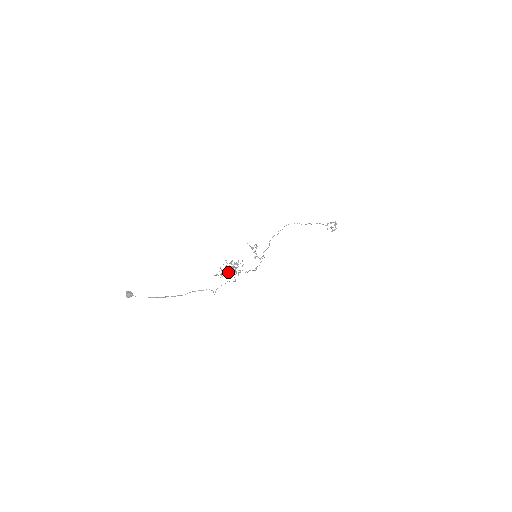
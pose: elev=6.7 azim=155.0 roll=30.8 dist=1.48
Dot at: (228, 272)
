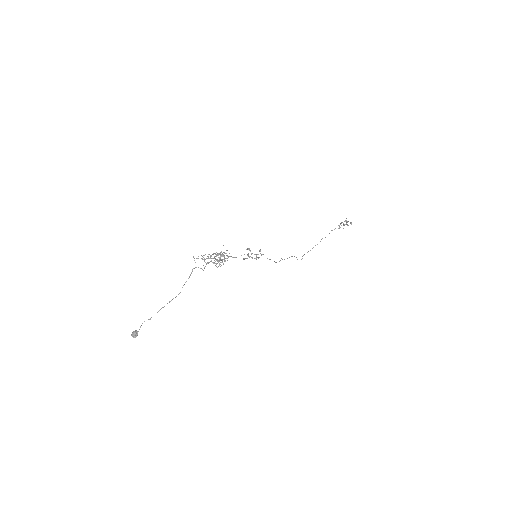
Dot at: (210, 256)
